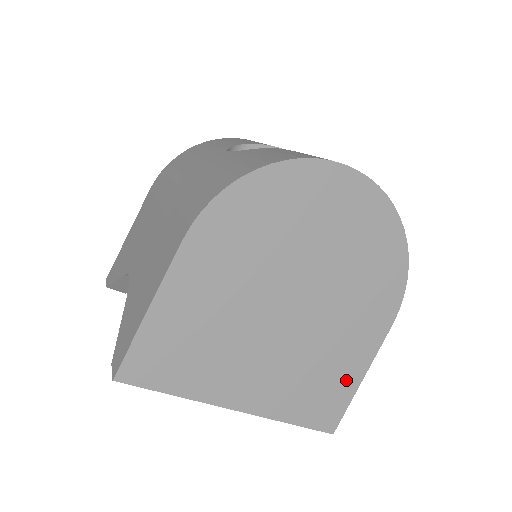
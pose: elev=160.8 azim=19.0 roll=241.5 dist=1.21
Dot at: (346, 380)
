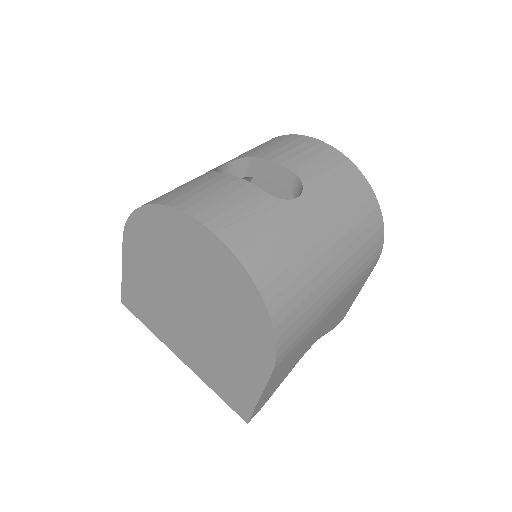
Dot at: (245, 390)
